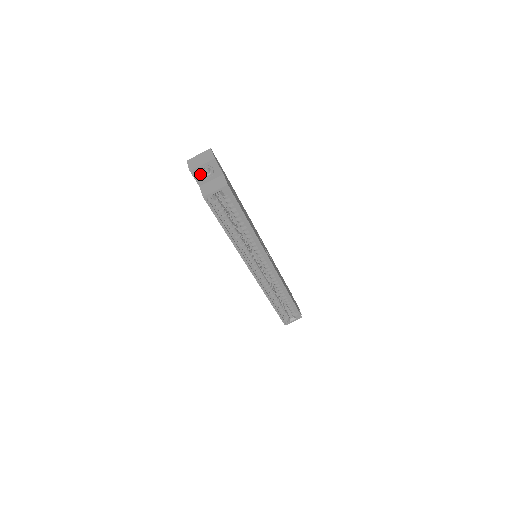
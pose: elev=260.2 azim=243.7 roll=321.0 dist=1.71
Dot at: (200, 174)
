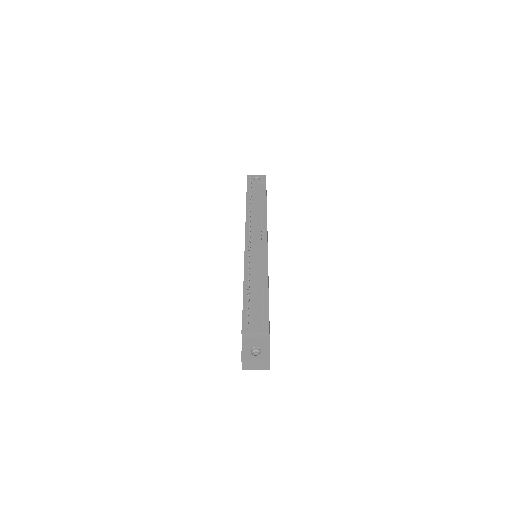
Dot at: occluded
